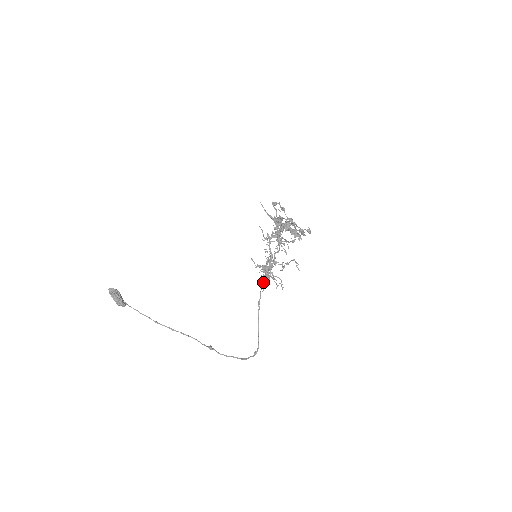
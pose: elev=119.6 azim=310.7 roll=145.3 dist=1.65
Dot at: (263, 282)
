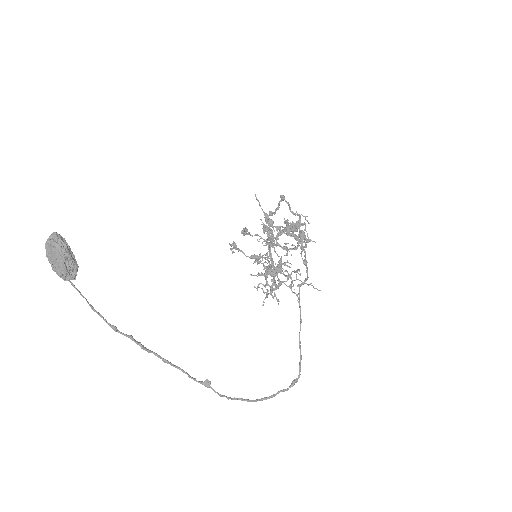
Dot at: (273, 289)
